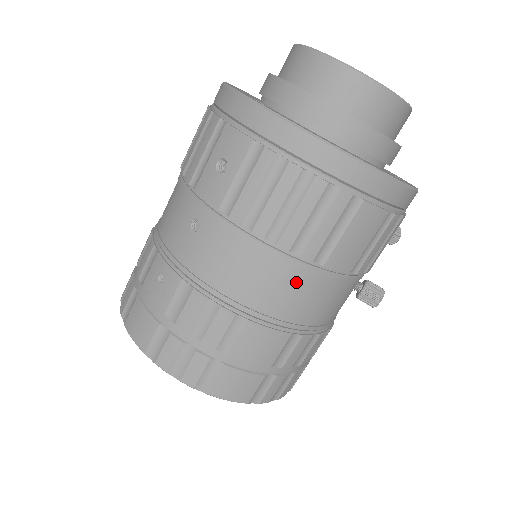
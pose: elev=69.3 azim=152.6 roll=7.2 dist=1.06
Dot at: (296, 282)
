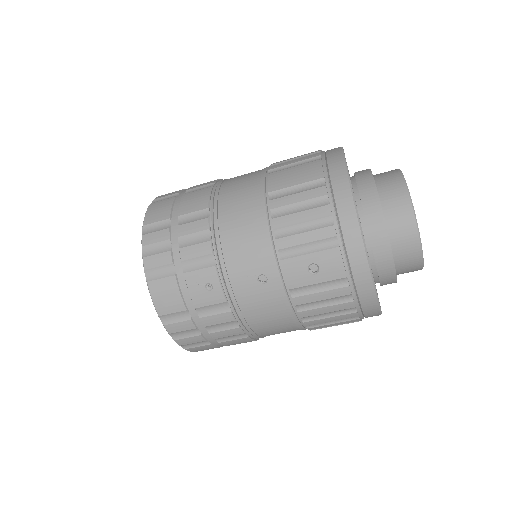
Dot at: (290, 330)
